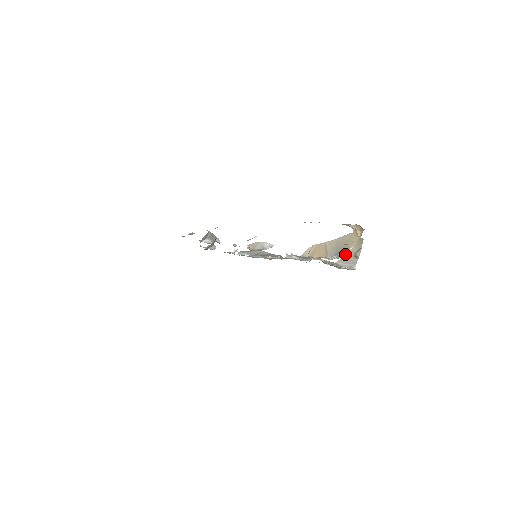
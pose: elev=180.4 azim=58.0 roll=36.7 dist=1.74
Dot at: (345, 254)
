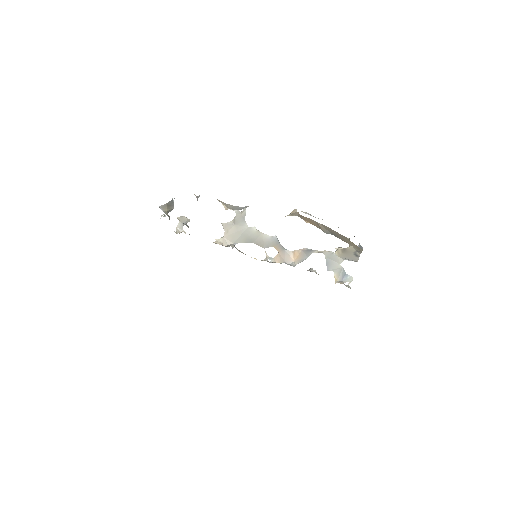
Dot at: (345, 251)
